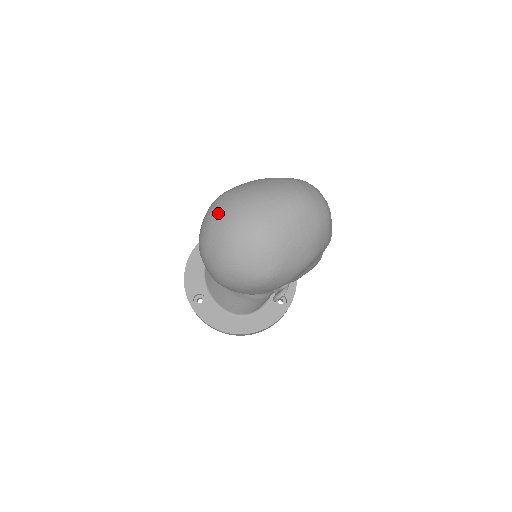
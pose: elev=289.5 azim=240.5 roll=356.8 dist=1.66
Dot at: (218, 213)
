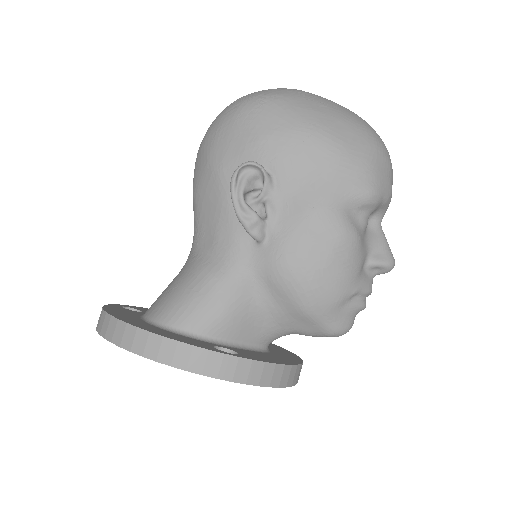
Dot at: occluded
